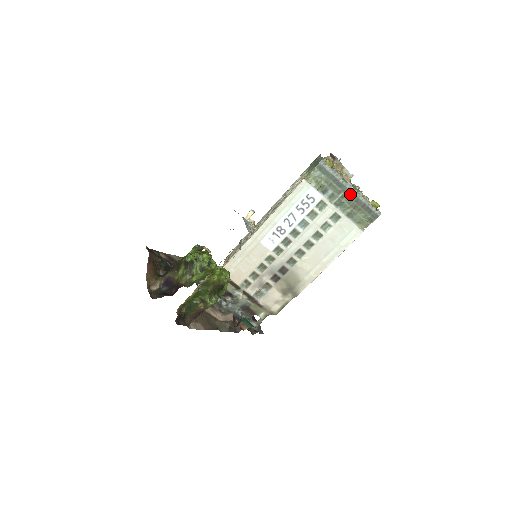
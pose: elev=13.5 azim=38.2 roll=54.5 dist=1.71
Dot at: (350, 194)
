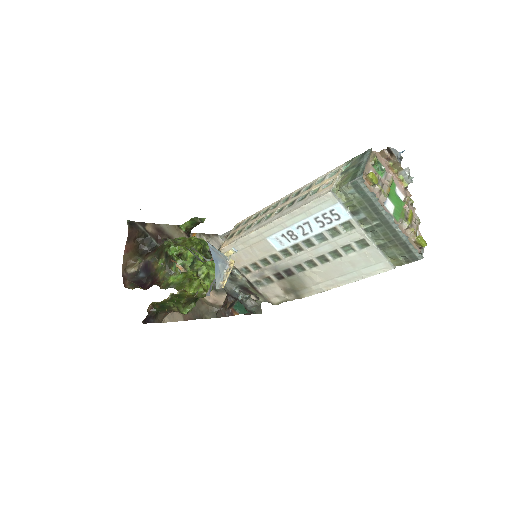
Dot at: (388, 226)
